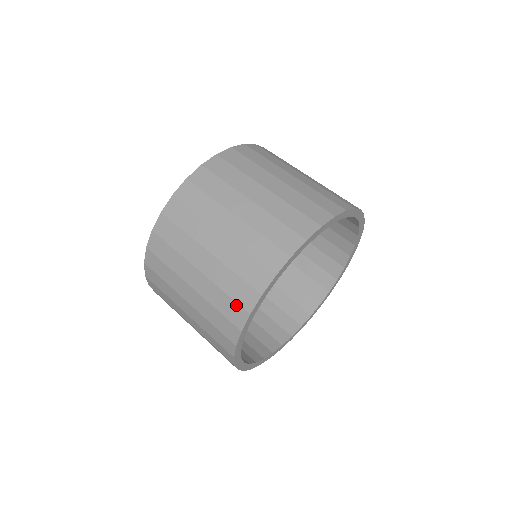
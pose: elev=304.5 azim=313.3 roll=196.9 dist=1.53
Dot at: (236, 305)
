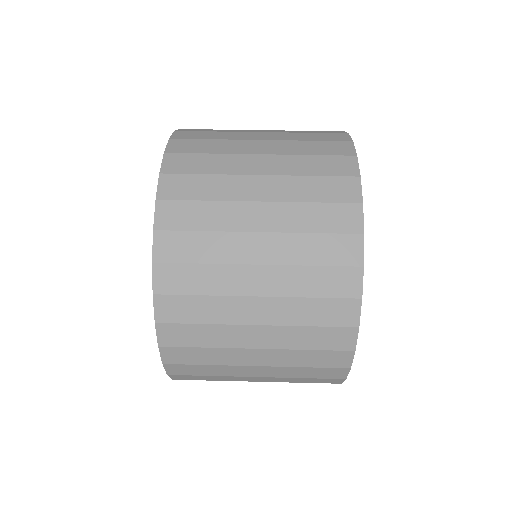
Dot at: (339, 237)
